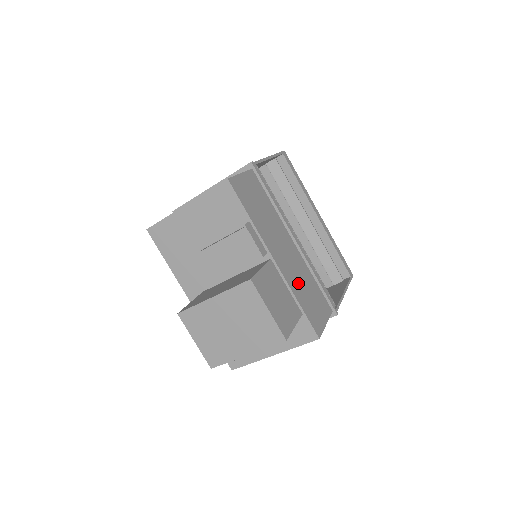
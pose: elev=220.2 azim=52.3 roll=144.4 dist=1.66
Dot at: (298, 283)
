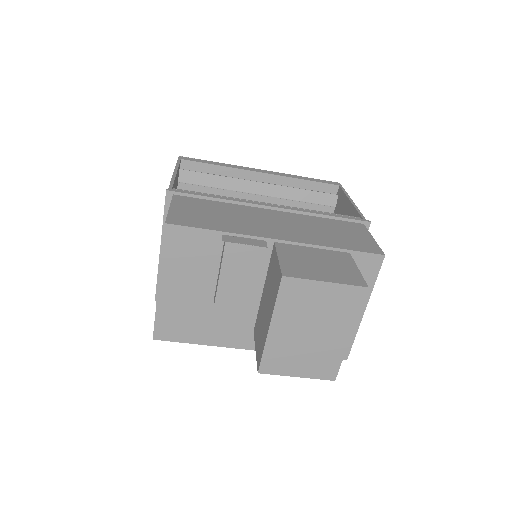
Dot at: (316, 235)
